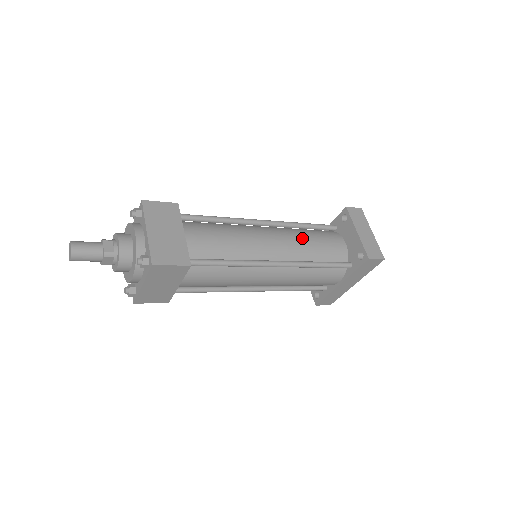
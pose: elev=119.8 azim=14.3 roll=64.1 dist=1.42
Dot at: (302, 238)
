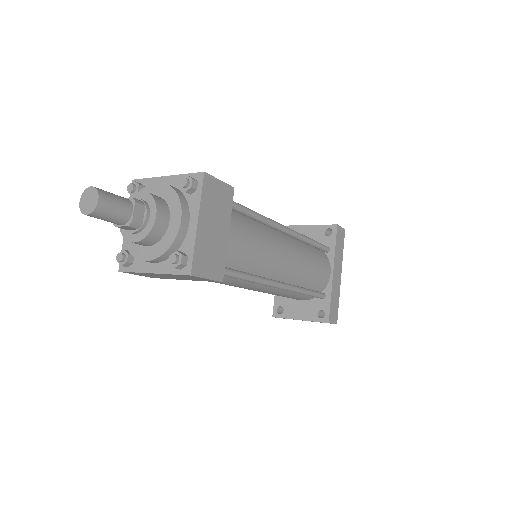
Dot at: occluded
